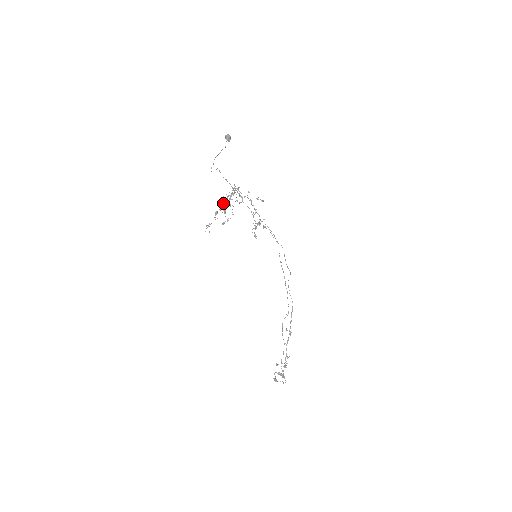
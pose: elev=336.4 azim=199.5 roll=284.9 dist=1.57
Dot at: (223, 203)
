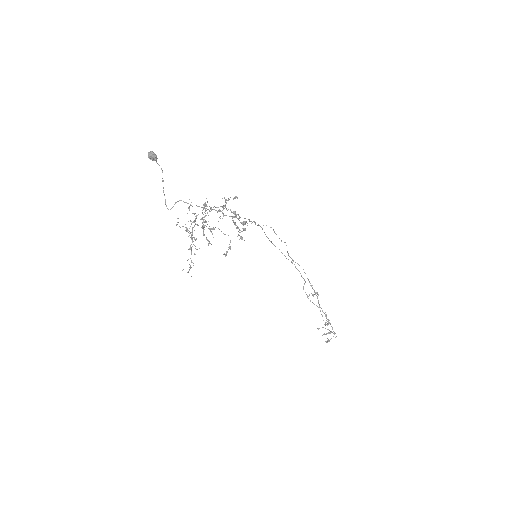
Dot at: occluded
